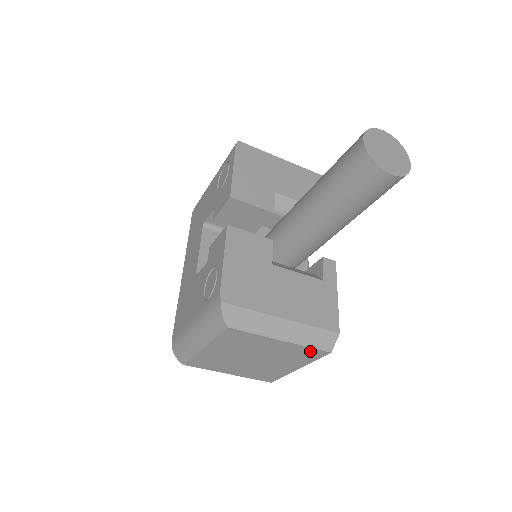
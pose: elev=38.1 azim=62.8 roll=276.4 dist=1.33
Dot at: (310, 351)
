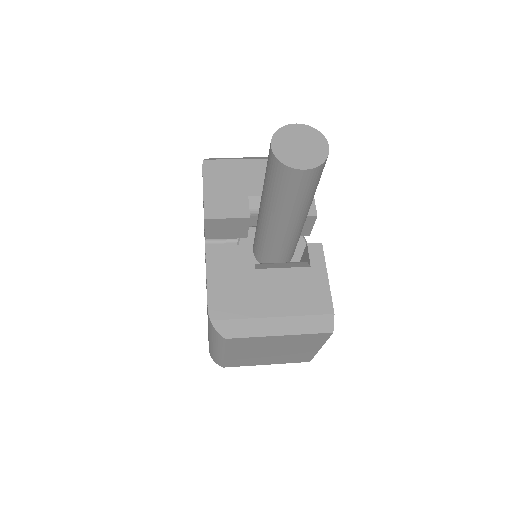
Dot at: (313, 336)
